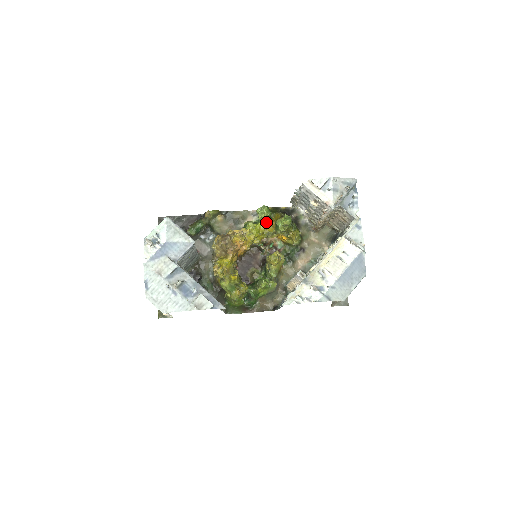
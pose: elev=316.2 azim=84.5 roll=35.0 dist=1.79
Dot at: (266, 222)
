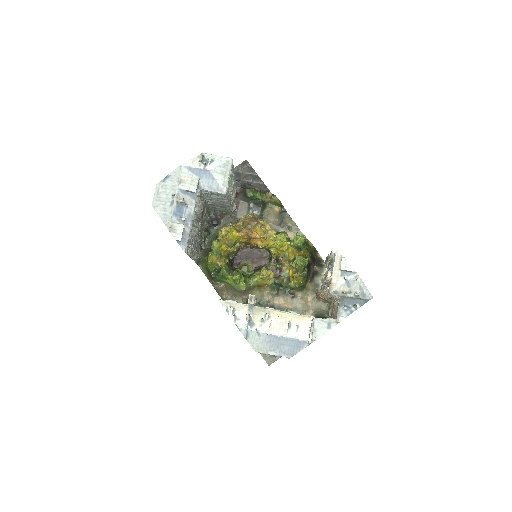
Dot at: (294, 248)
